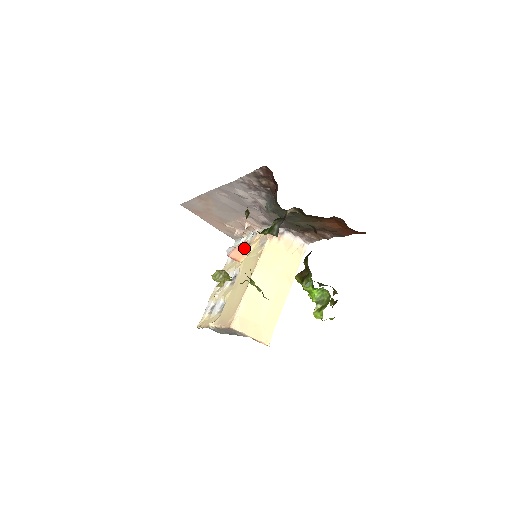
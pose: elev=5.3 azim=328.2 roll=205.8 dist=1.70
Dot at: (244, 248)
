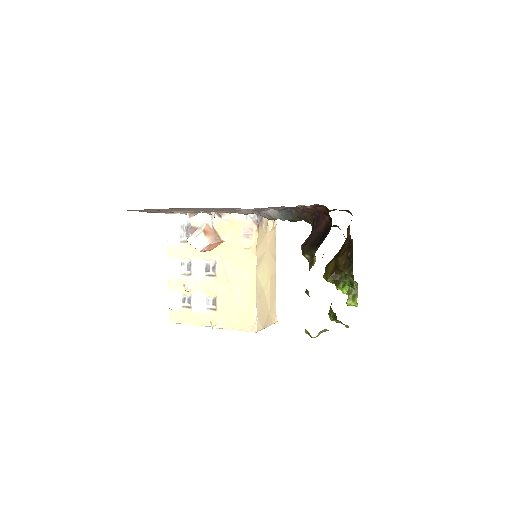
Dot at: (219, 240)
